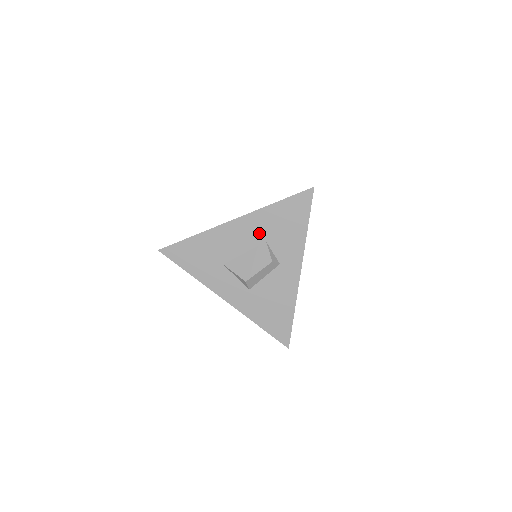
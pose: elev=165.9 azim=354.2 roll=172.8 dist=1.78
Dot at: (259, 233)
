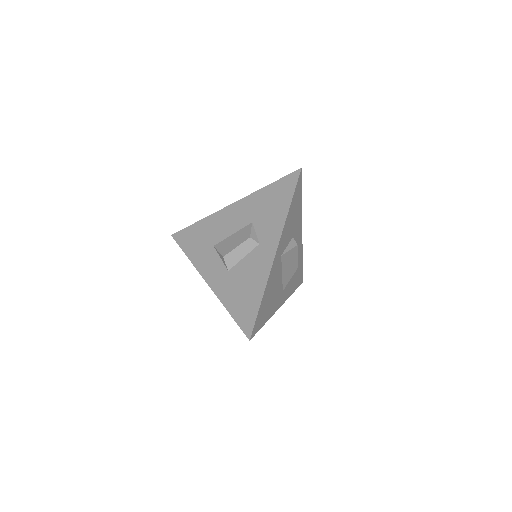
Dot at: (248, 215)
